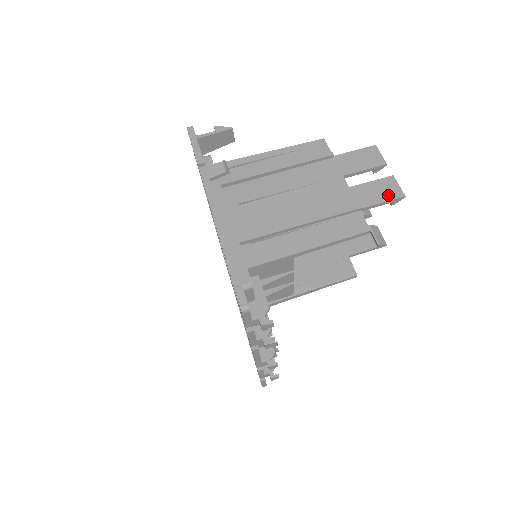
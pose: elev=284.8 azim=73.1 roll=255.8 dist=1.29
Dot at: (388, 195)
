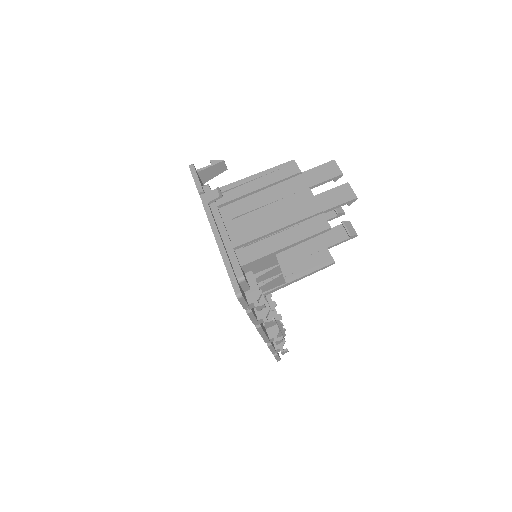
Dot at: (344, 198)
